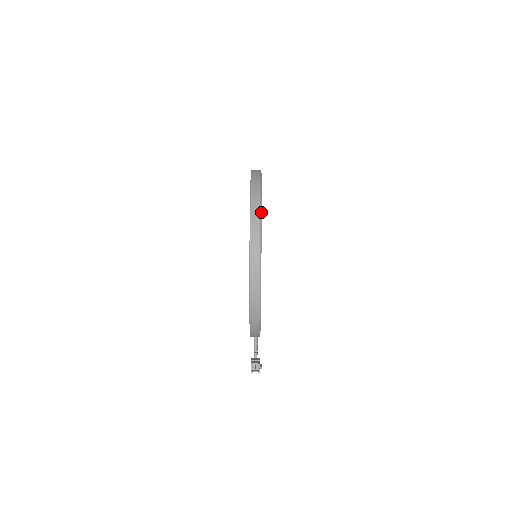
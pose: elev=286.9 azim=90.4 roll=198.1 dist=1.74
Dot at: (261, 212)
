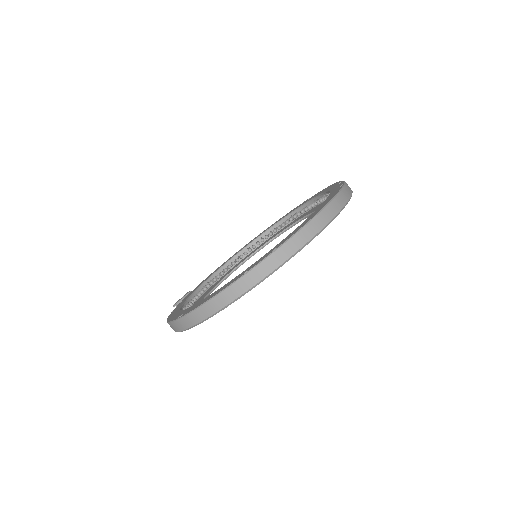
Dot at: occluded
